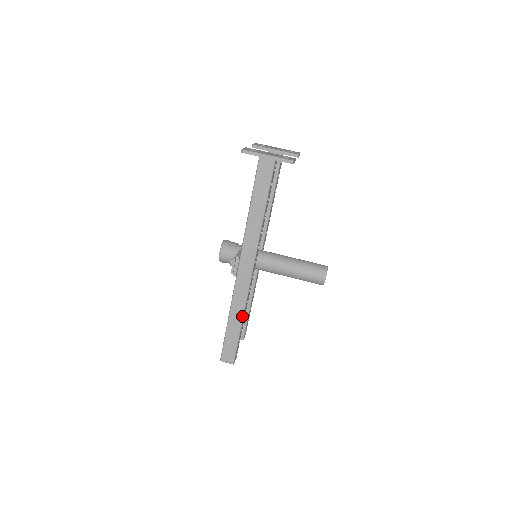
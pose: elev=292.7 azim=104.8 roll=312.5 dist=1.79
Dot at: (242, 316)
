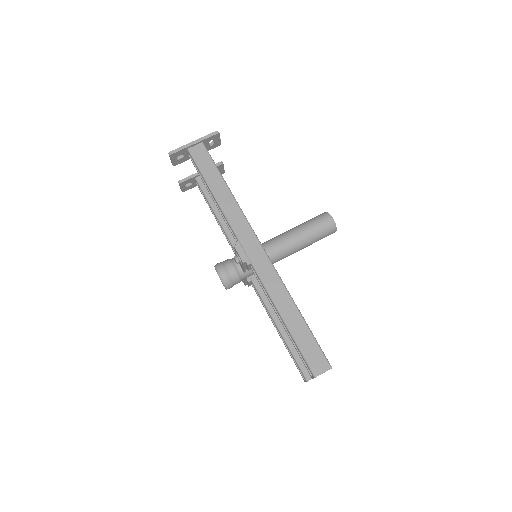
Dot at: (291, 300)
